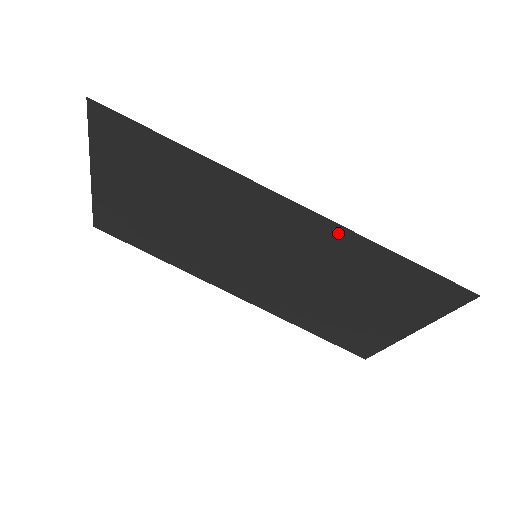
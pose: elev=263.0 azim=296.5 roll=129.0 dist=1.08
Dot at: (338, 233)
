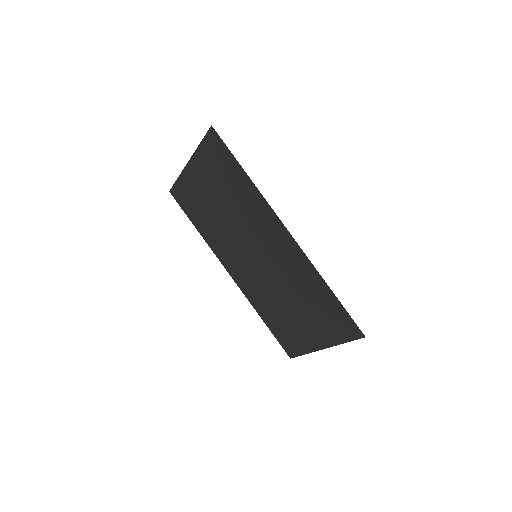
Dot at: (306, 263)
